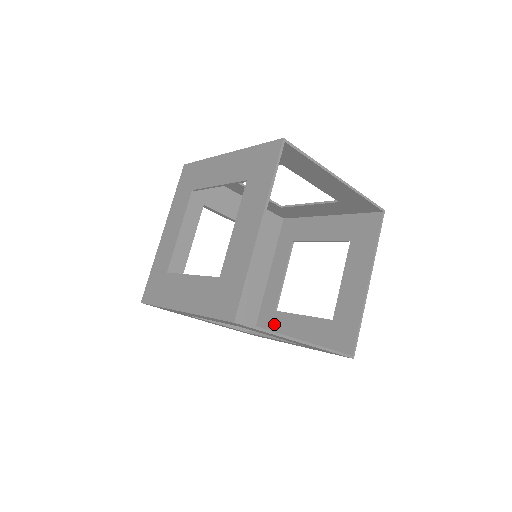
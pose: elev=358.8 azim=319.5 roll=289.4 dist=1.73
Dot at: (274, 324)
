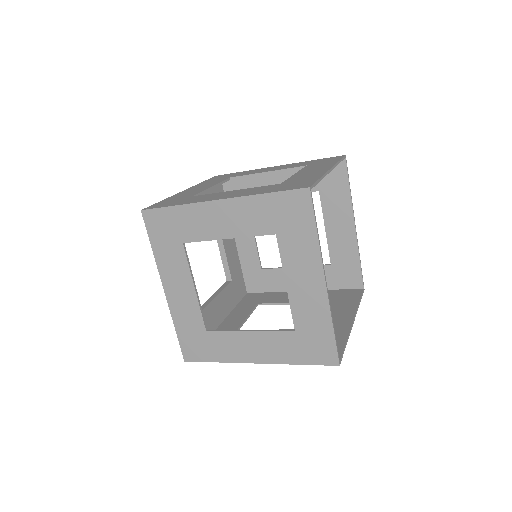
Dot at: occluded
